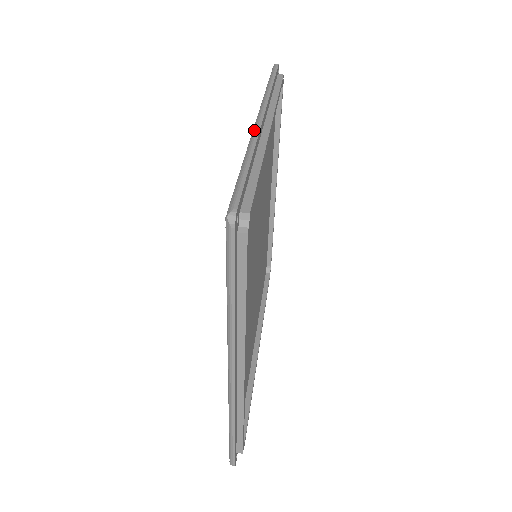
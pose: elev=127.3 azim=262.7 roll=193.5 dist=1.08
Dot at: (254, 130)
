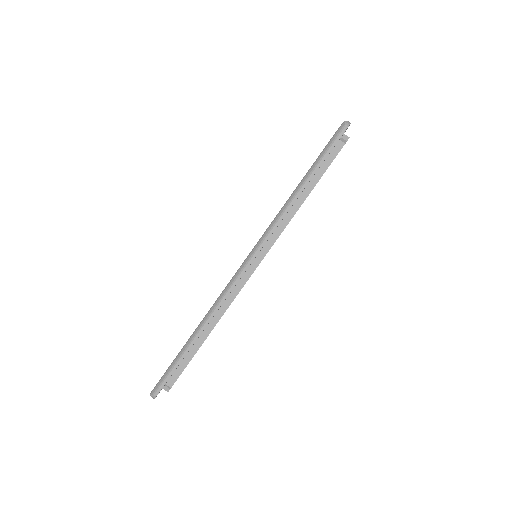
Dot at: (226, 289)
